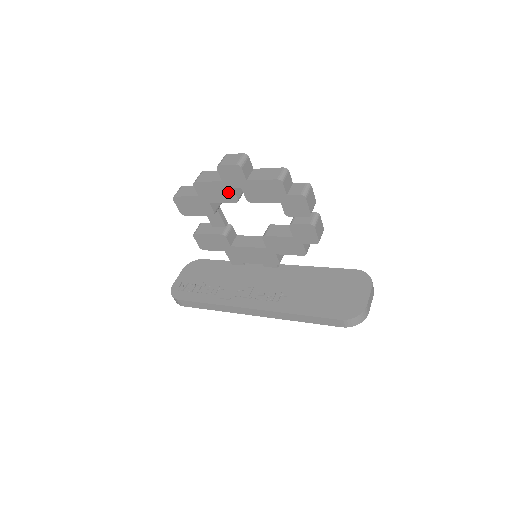
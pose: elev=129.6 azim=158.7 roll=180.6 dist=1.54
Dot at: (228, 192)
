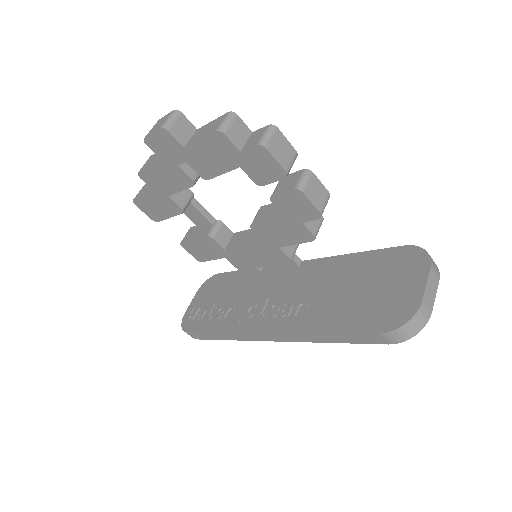
Dot at: (177, 173)
